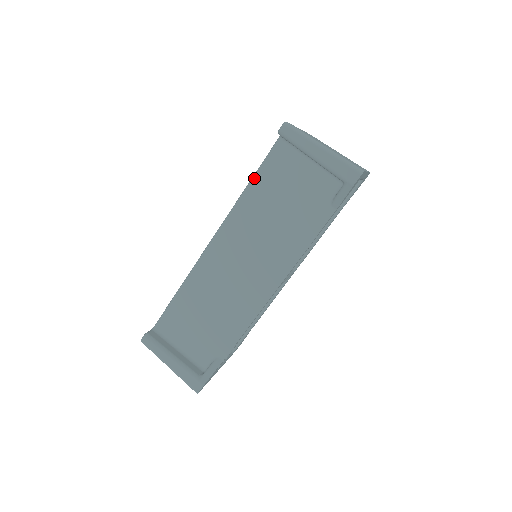
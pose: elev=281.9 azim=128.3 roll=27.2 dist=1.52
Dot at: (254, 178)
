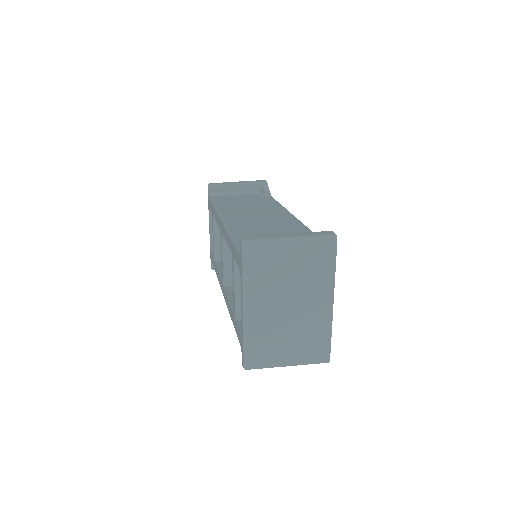
Dot at: (214, 203)
